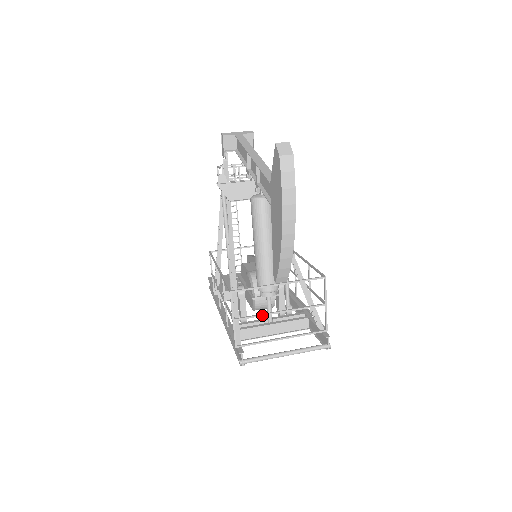
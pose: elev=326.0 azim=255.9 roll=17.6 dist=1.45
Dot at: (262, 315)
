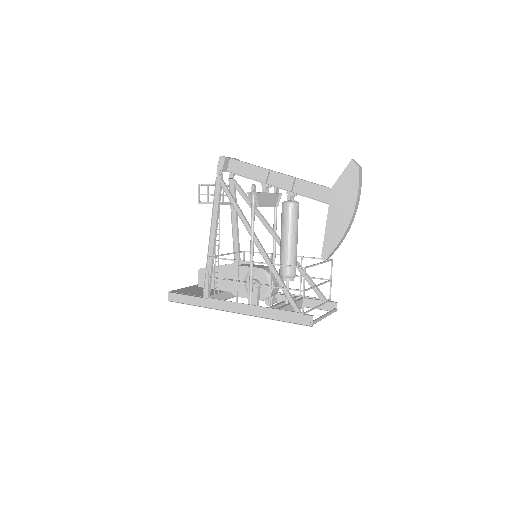
Dot at: (313, 287)
